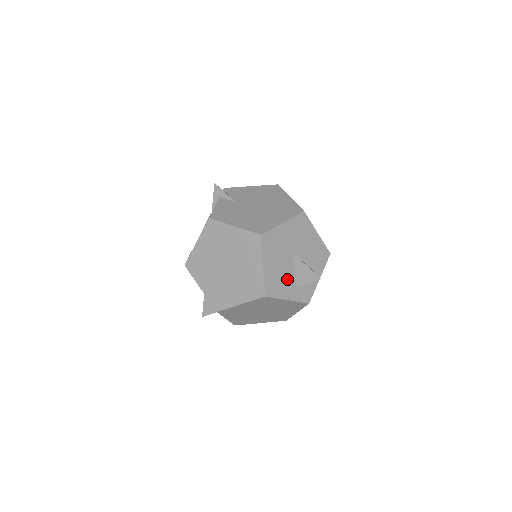
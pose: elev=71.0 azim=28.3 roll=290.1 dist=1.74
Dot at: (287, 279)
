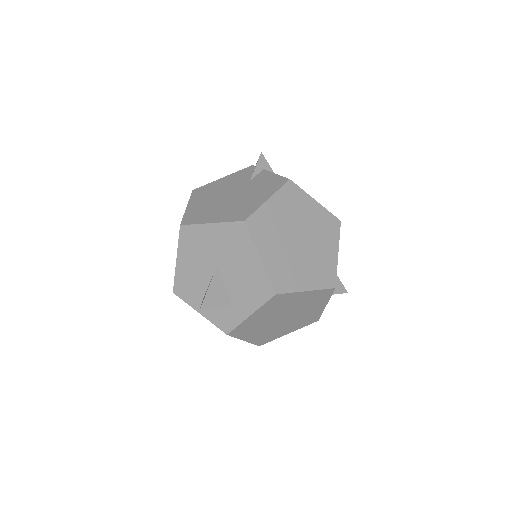
Dot at: occluded
